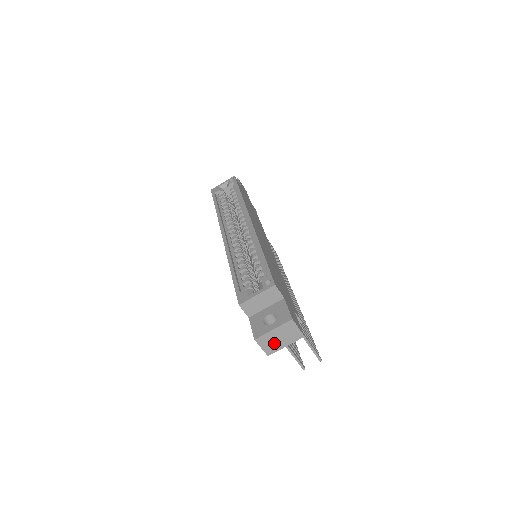
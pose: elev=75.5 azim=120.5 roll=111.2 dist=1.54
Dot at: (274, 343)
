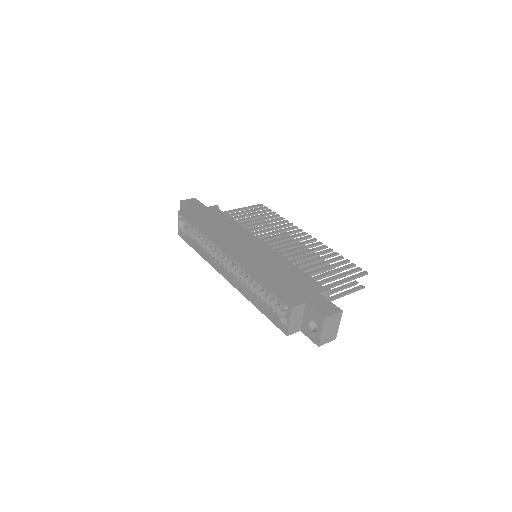
Dot at: (331, 333)
